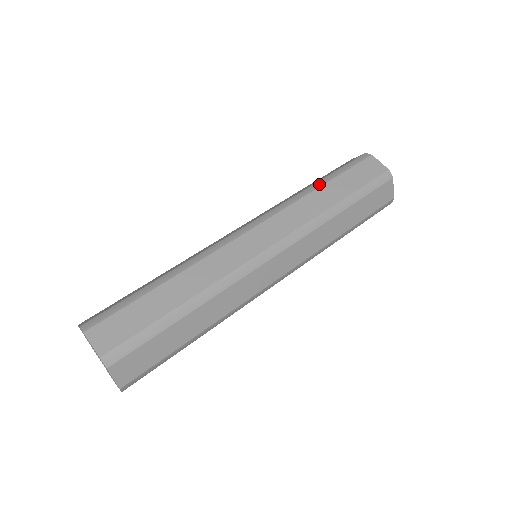
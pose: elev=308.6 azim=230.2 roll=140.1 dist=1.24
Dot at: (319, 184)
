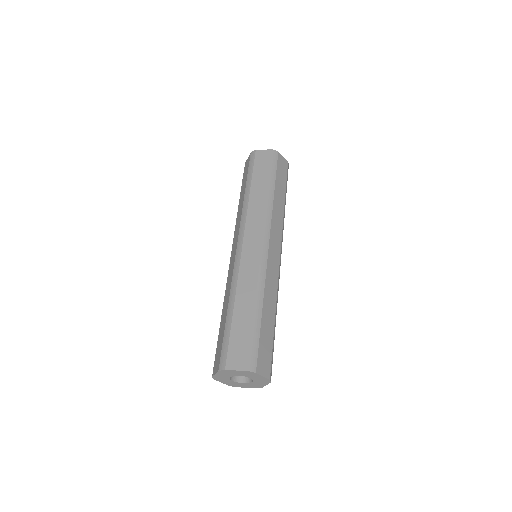
Dot at: (248, 189)
